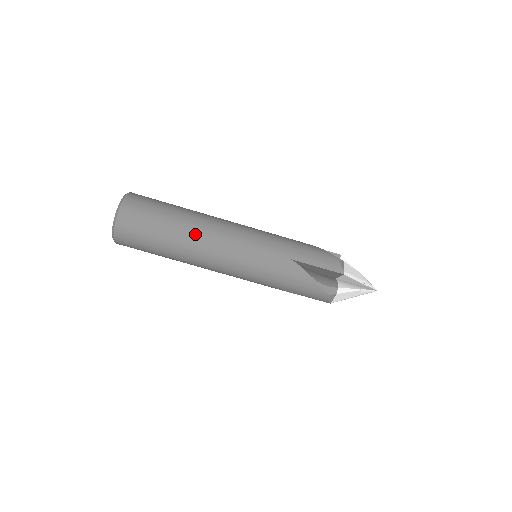
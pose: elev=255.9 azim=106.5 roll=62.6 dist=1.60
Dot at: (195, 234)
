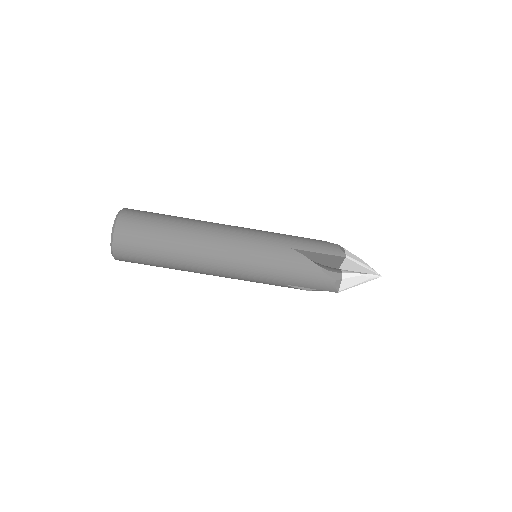
Dot at: (193, 235)
